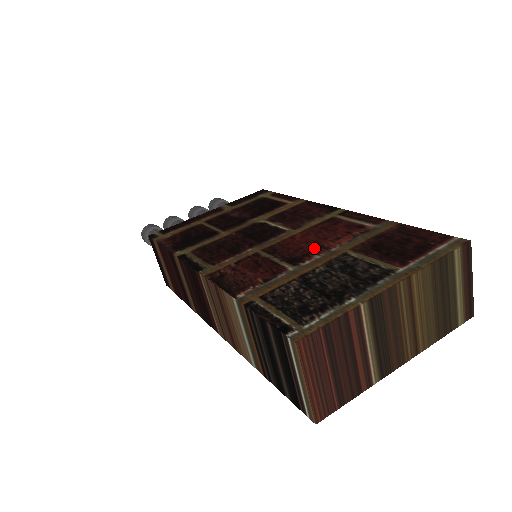
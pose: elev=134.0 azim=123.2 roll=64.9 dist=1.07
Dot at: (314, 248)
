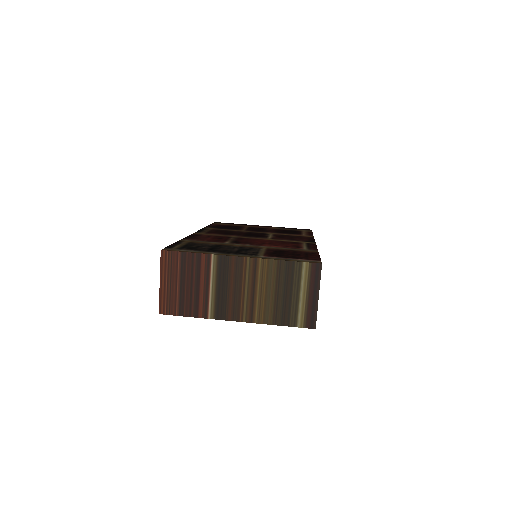
Dot at: (256, 243)
